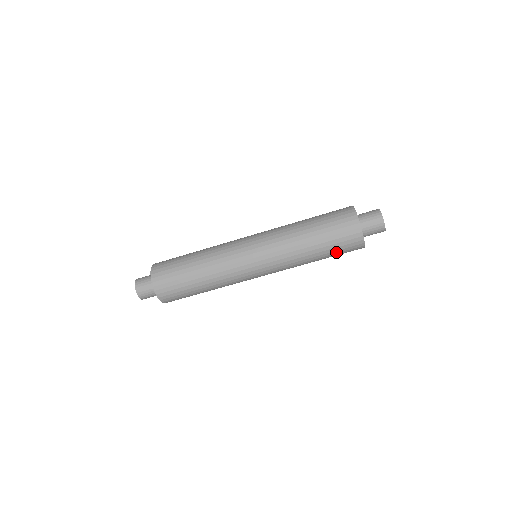
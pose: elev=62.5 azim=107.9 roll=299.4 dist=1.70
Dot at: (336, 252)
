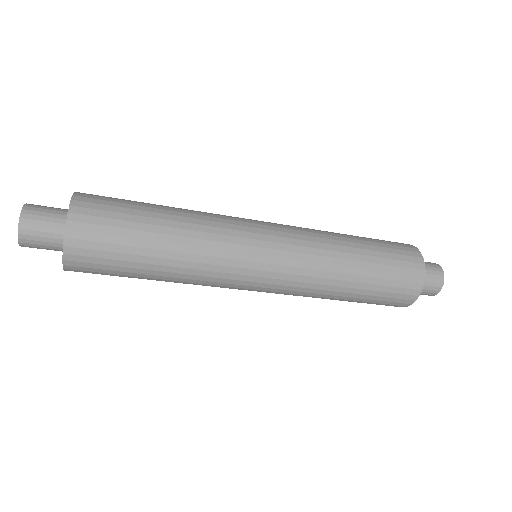
Dot at: (379, 294)
